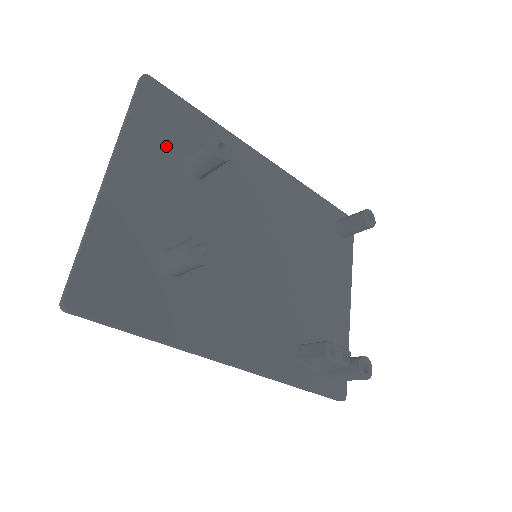
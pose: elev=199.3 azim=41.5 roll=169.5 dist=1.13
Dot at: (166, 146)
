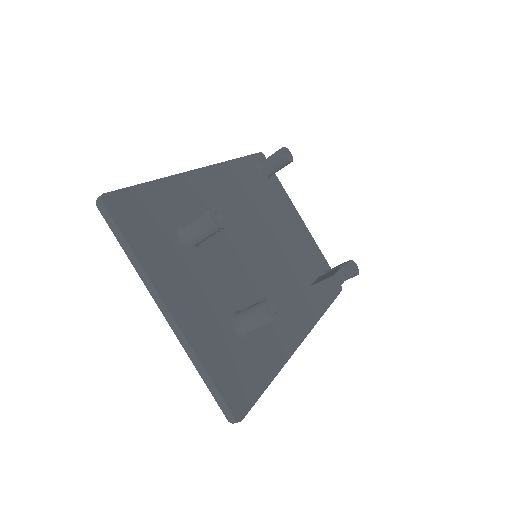
Dot at: (165, 243)
